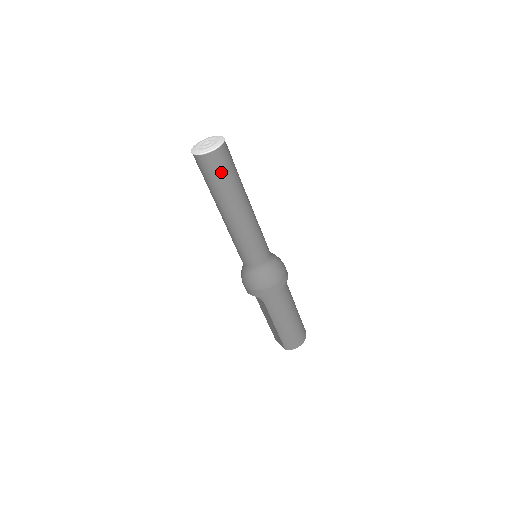
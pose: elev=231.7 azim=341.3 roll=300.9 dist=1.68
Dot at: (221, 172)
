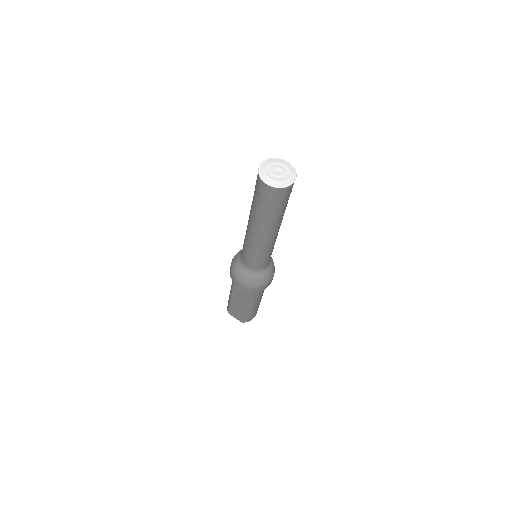
Dot at: (286, 201)
